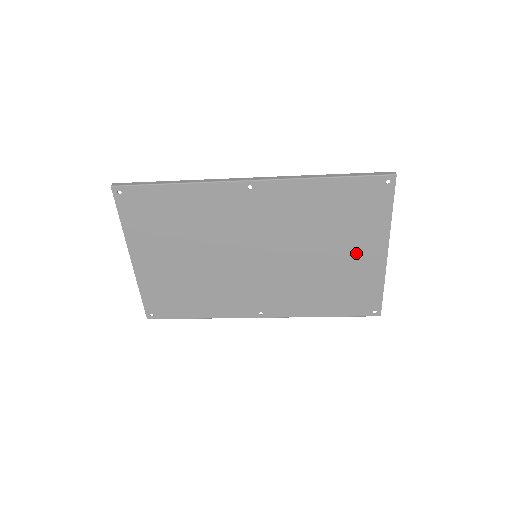
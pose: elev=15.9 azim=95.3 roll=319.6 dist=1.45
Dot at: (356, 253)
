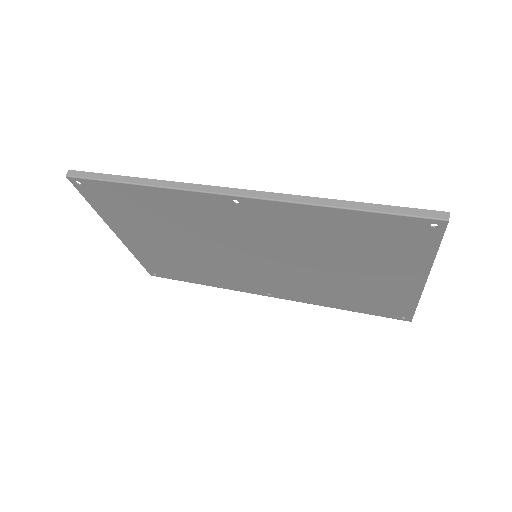
Dot at: (383, 275)
